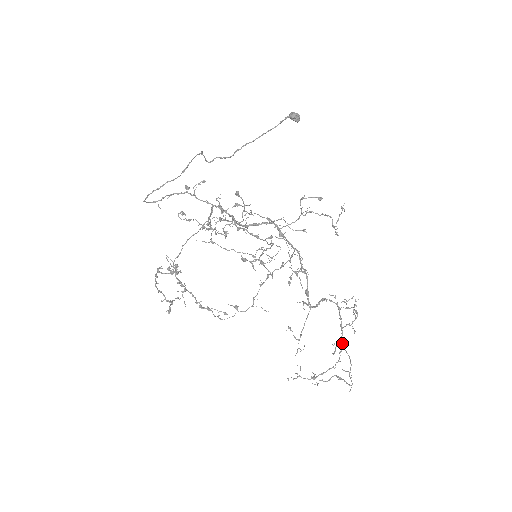
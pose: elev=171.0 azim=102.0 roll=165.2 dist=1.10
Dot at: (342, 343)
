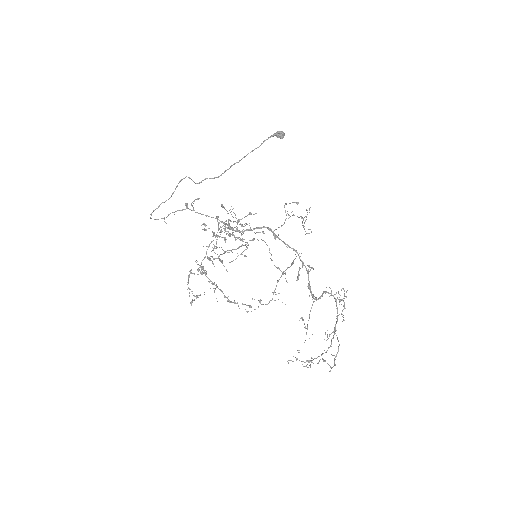
Dot at: (335, 331)
